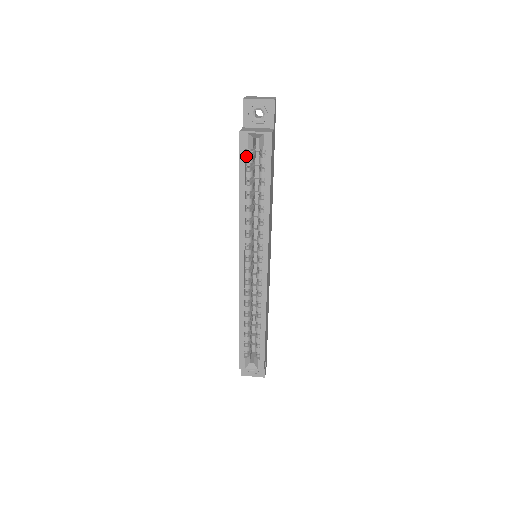
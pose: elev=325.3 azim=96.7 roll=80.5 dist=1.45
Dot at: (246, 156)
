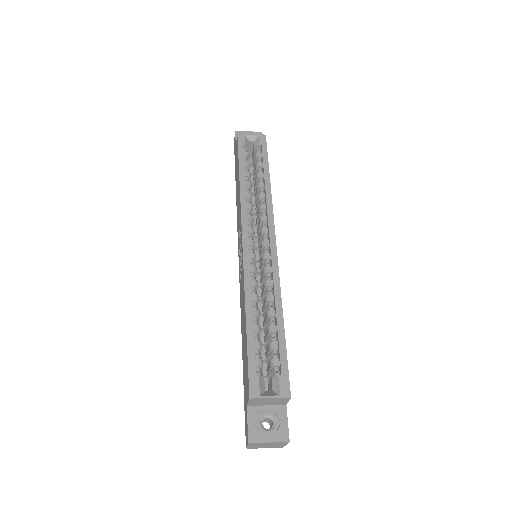
Dot at: occluded
